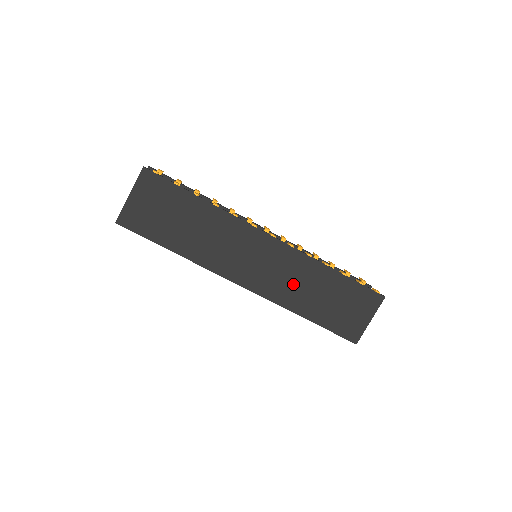
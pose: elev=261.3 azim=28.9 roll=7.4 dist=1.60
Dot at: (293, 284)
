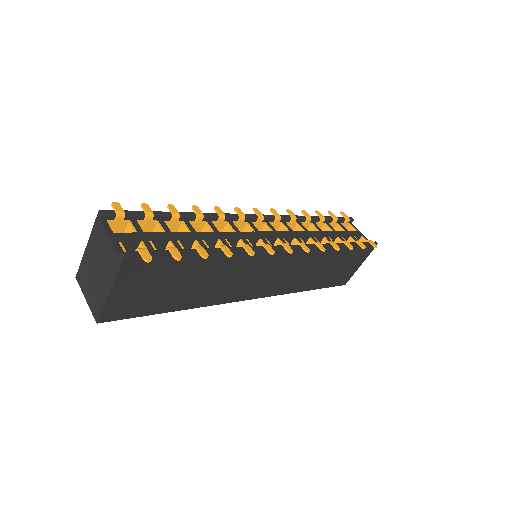
Dot at: (300, 274)
